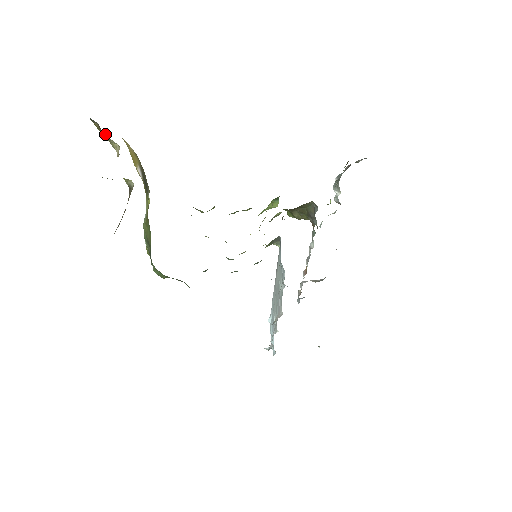
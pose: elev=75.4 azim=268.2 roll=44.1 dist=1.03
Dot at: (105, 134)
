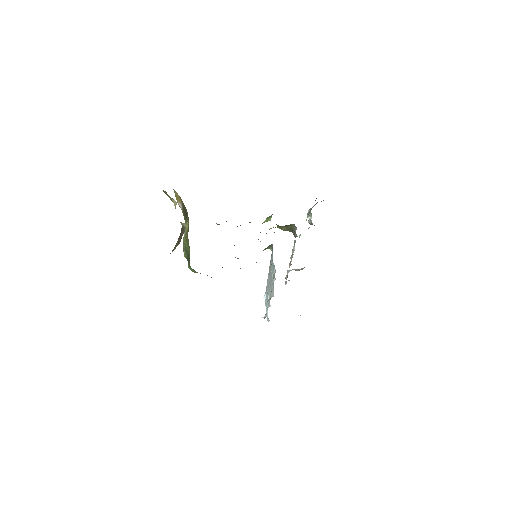
Dot at: (168, 195)
